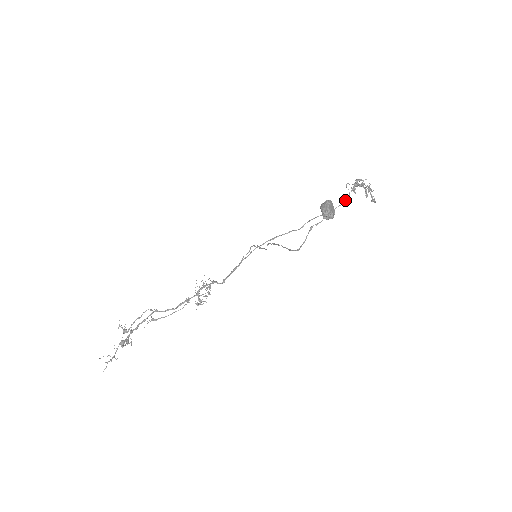
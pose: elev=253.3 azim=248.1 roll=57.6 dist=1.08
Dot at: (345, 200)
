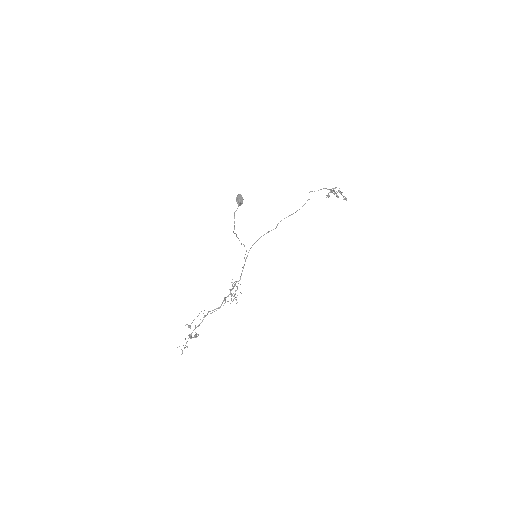
Dot at: occluded
